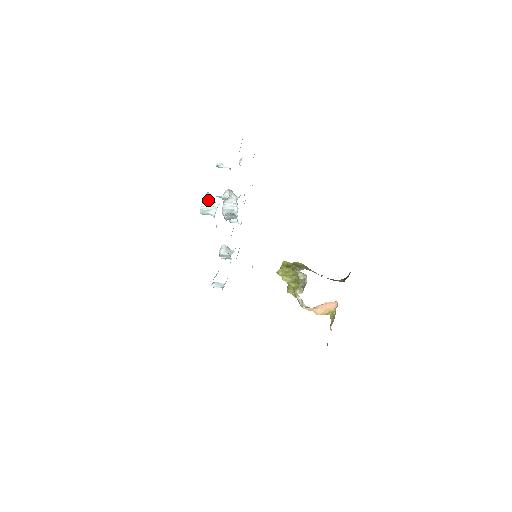
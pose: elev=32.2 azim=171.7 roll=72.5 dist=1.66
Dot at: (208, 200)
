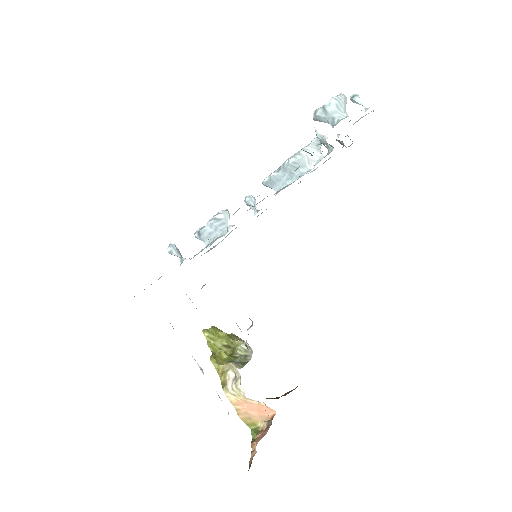
Dot at: (345, 100)
